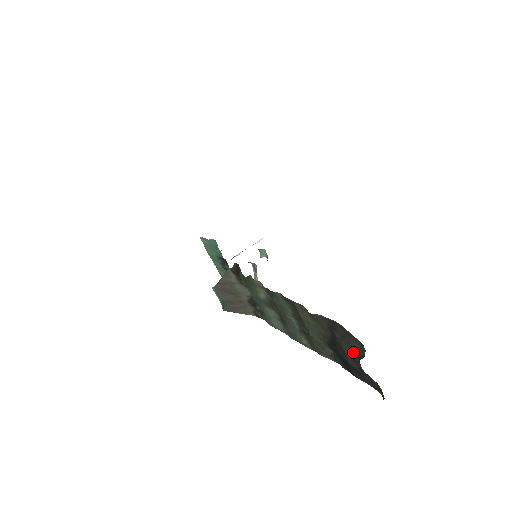
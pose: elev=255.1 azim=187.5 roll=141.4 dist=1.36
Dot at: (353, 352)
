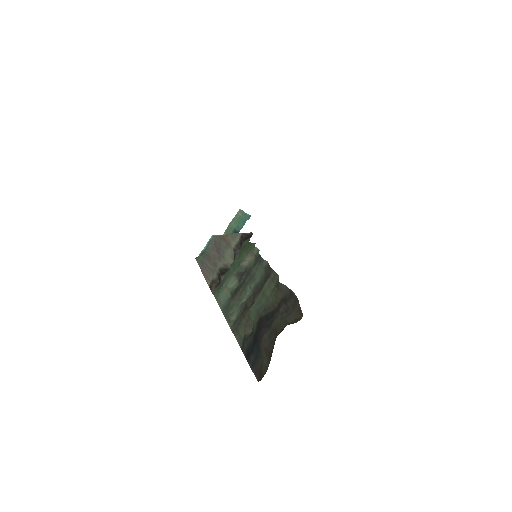
Dot at: (282, 325)
